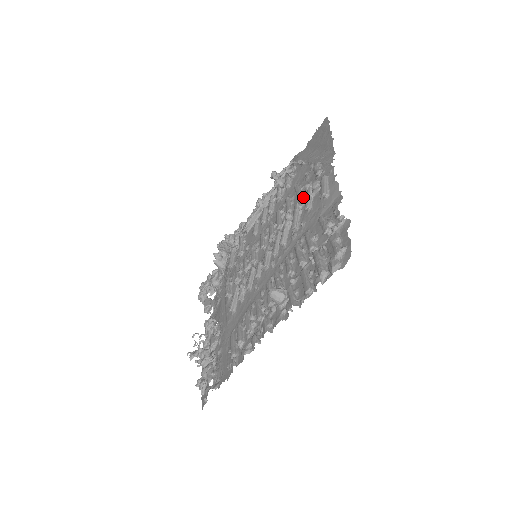
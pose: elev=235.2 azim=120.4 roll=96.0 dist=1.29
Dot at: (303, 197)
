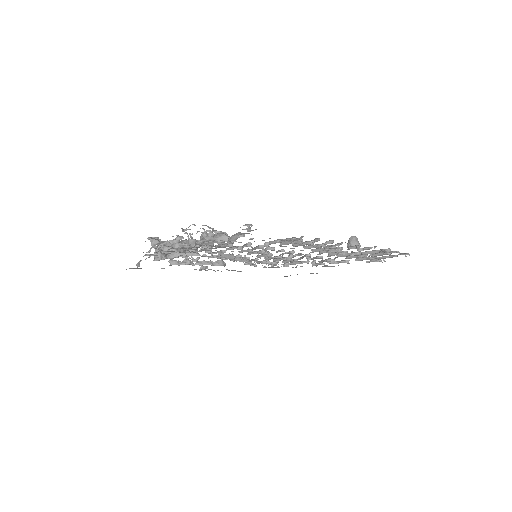
Dot at: occluded
